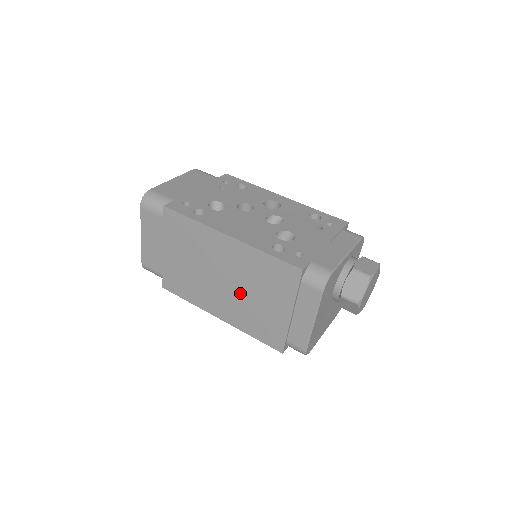
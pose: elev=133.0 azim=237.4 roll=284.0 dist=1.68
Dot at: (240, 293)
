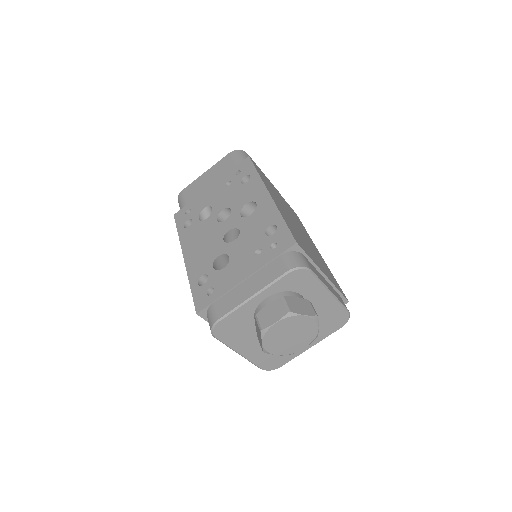
Dot at: occluded
